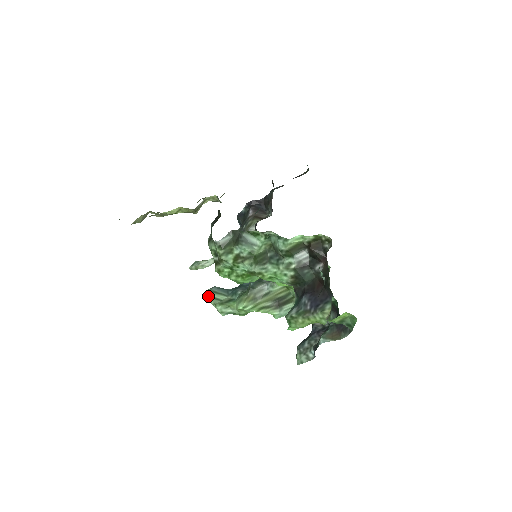
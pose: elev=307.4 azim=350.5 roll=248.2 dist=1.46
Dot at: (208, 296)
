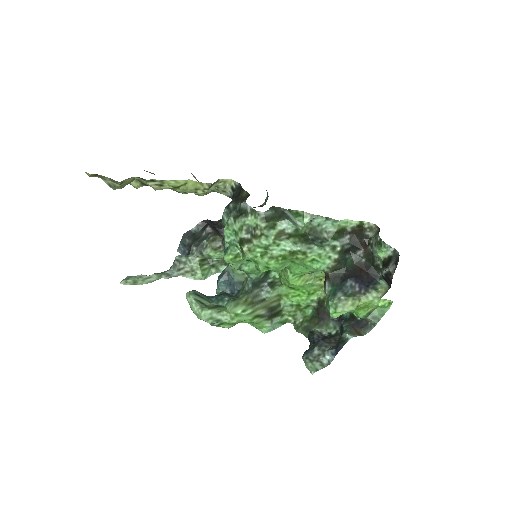
Dot at: (191, 298)
